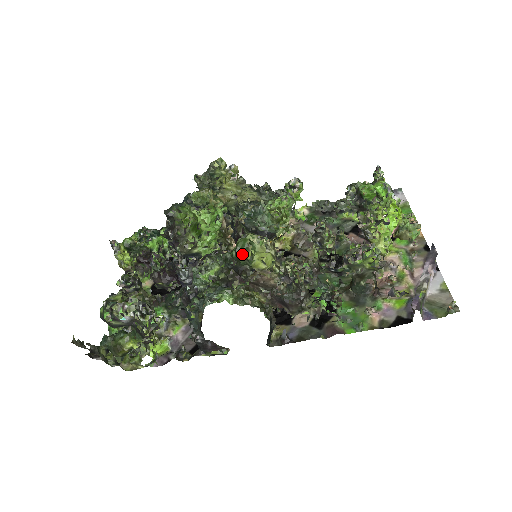
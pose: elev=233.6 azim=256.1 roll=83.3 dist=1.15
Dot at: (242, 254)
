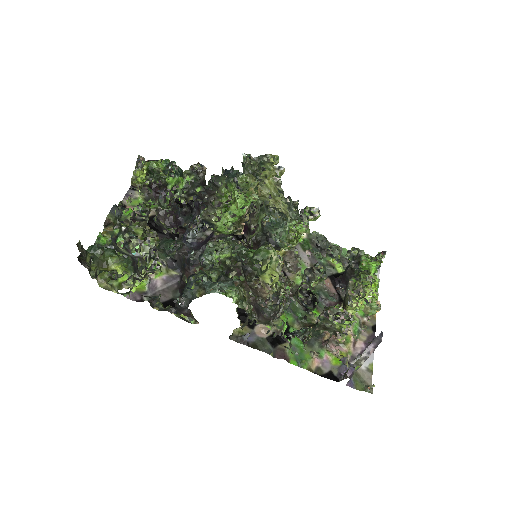
Dot at: (259, 262)
